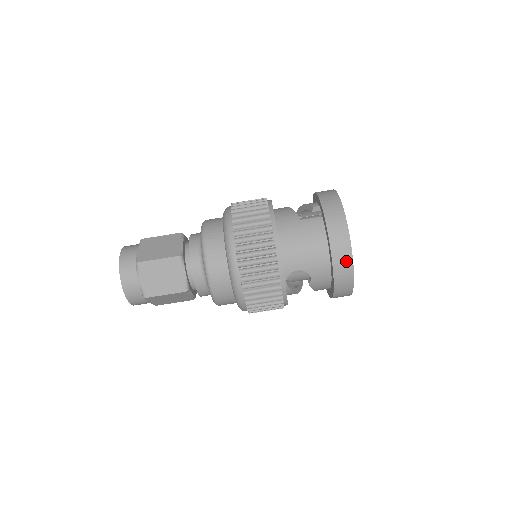
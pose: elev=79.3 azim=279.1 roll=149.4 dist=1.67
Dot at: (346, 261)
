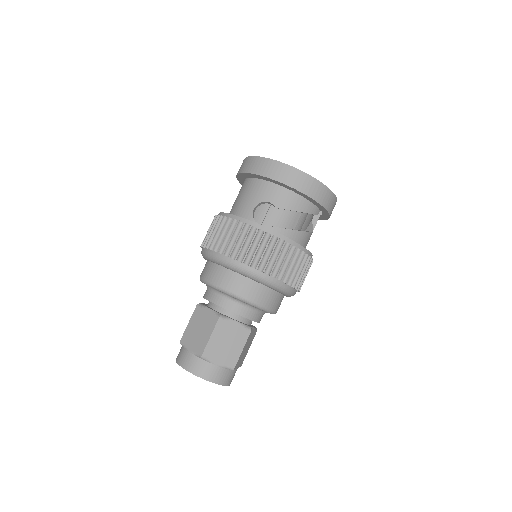
Dot at: (263, 163)
